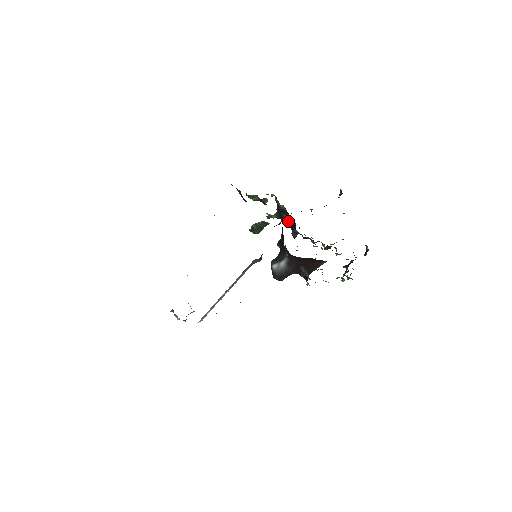
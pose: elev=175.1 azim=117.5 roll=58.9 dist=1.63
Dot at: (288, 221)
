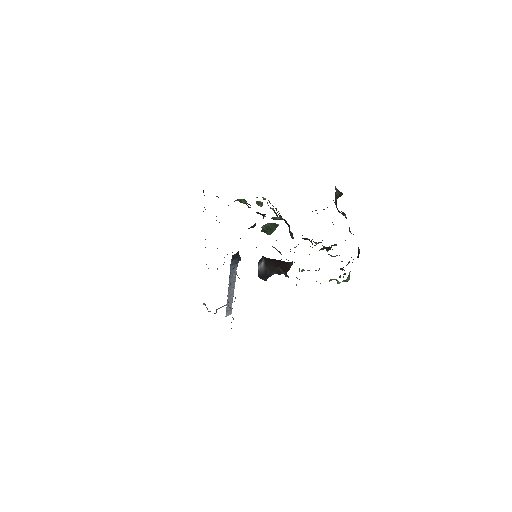
Dot at: occluded
